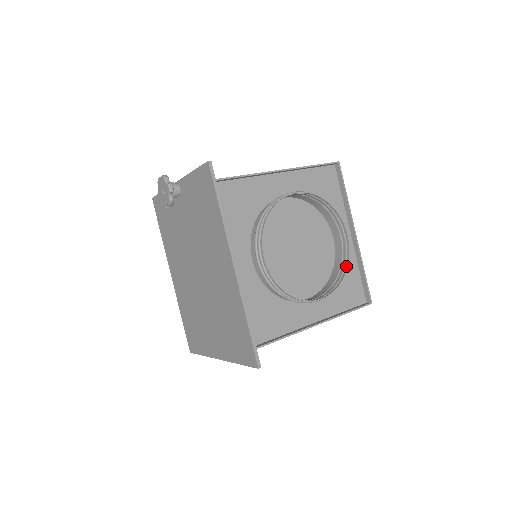
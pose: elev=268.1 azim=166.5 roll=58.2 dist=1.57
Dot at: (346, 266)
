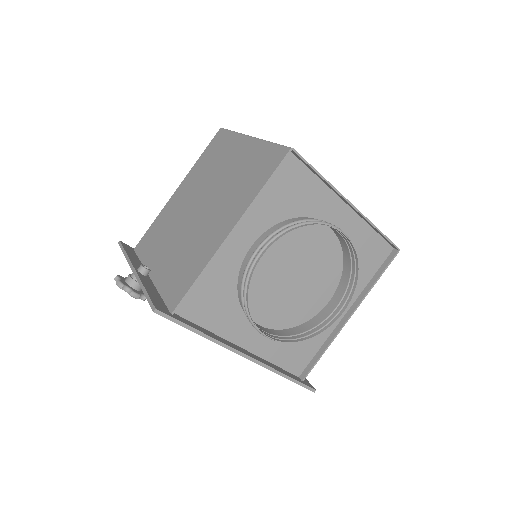
Dot at: (356, 261)
